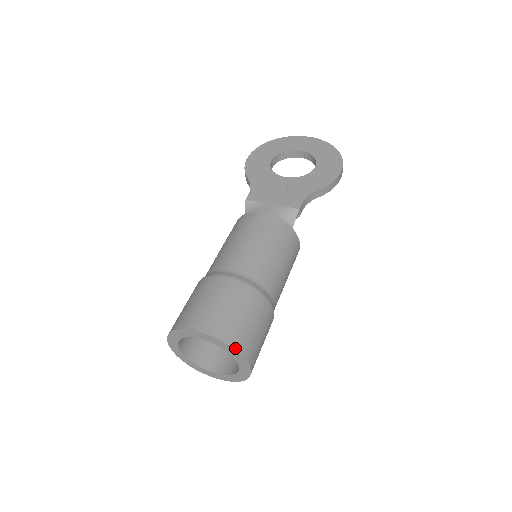
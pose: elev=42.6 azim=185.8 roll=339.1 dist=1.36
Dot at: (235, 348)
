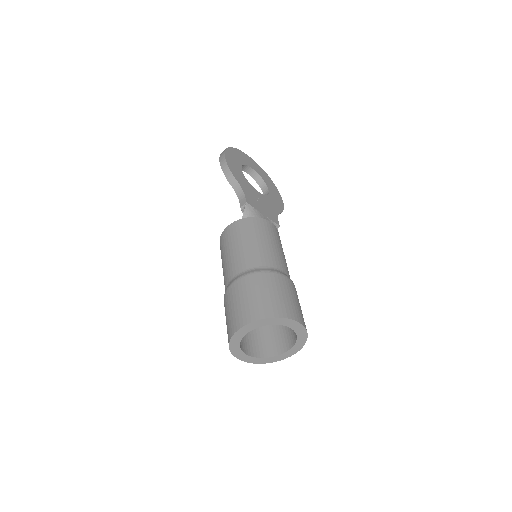
Dot at: (307, 337)
